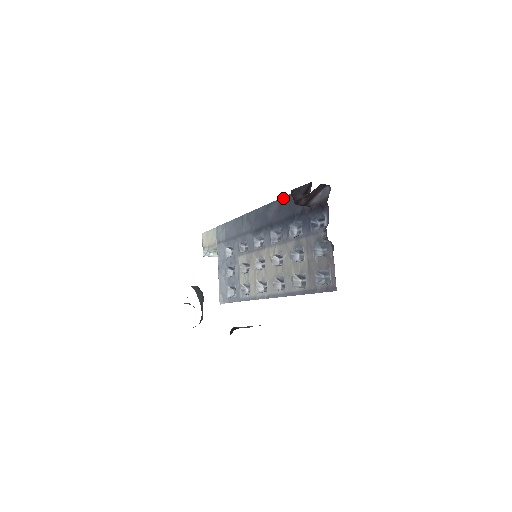
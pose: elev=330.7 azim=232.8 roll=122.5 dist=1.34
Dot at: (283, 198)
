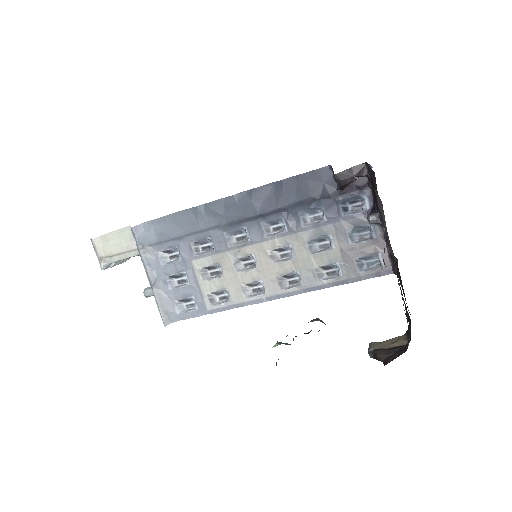
Dot at: (282, 181)
